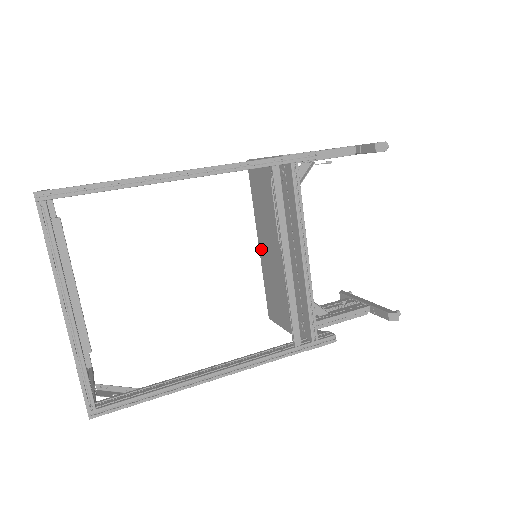
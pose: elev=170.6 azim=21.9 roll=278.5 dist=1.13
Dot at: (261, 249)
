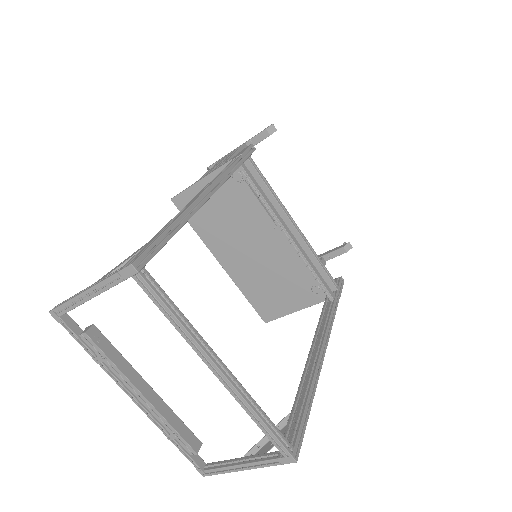
Dot at: (228, 267)
